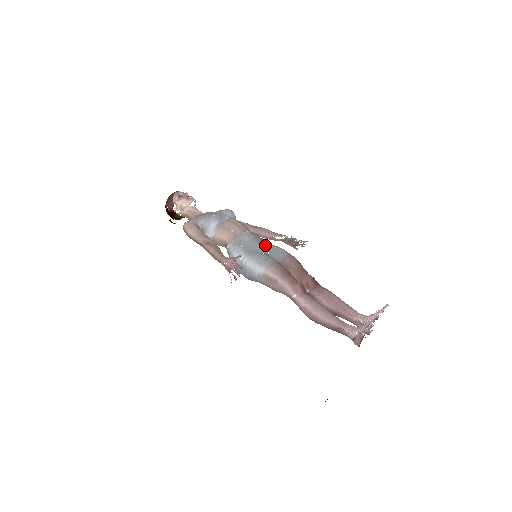
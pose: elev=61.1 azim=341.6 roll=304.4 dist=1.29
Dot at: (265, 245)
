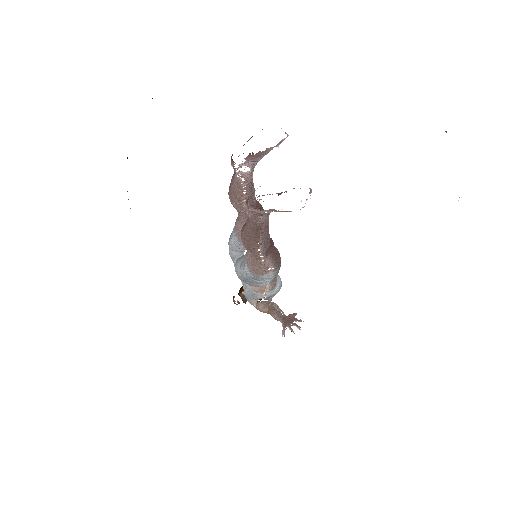
Dot at: occluded
